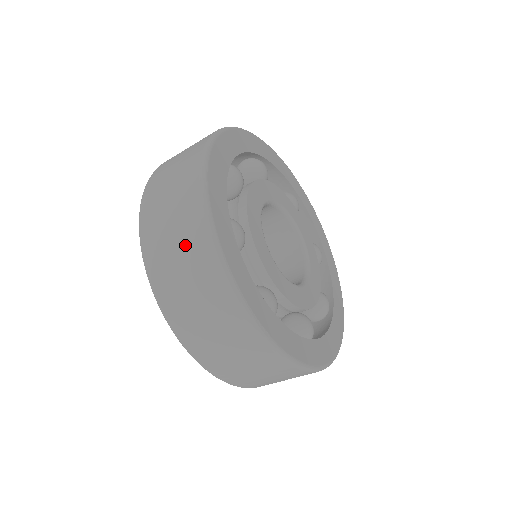
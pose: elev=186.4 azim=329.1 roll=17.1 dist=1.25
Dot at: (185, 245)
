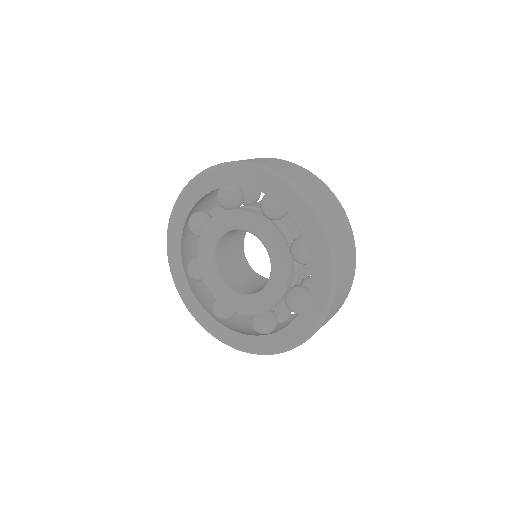
Dot at: (306, 176)
